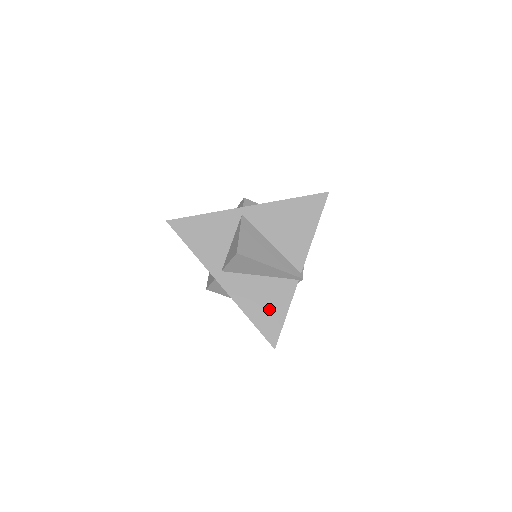
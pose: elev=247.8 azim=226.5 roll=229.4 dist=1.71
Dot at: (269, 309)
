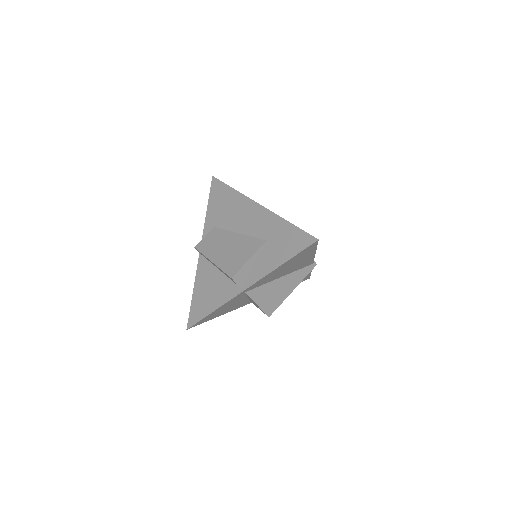
Dot at: occluded
